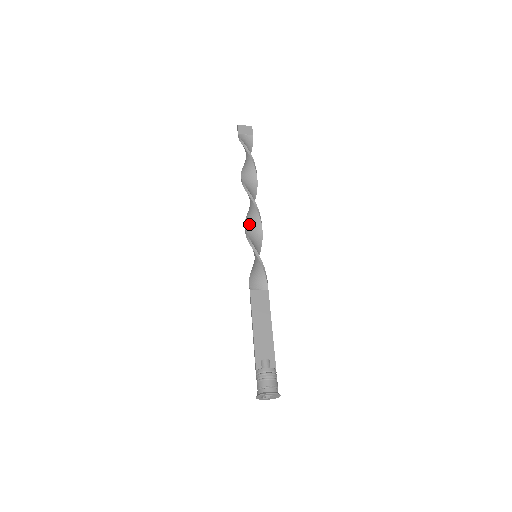
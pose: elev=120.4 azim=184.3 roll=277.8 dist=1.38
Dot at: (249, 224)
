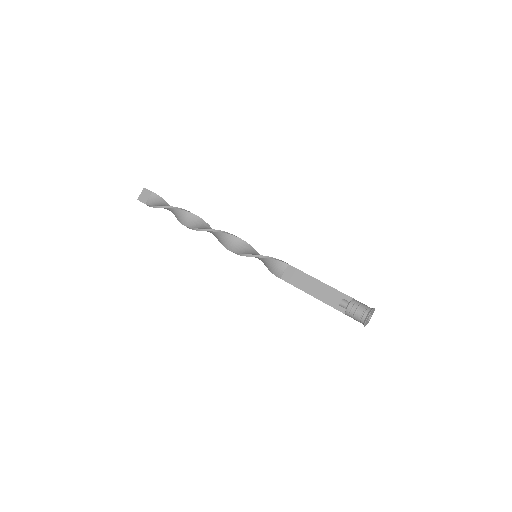
Dot at: (227, 245)
